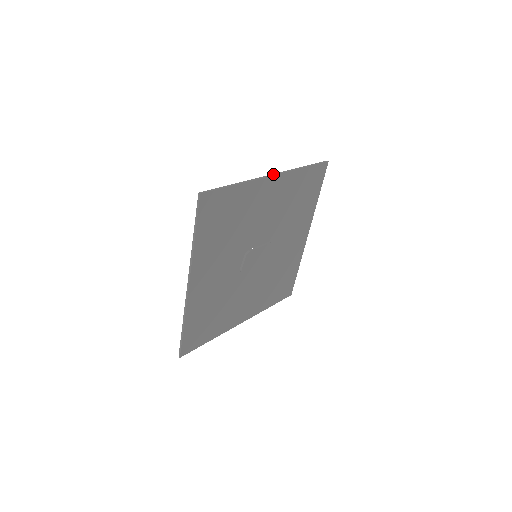
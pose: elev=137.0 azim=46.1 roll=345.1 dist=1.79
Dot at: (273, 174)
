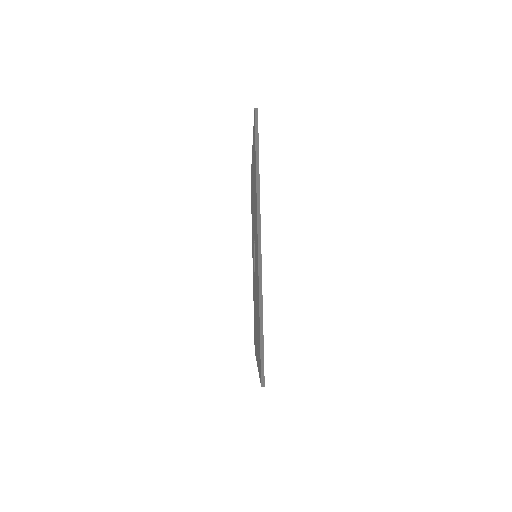
Dot at: occluded
